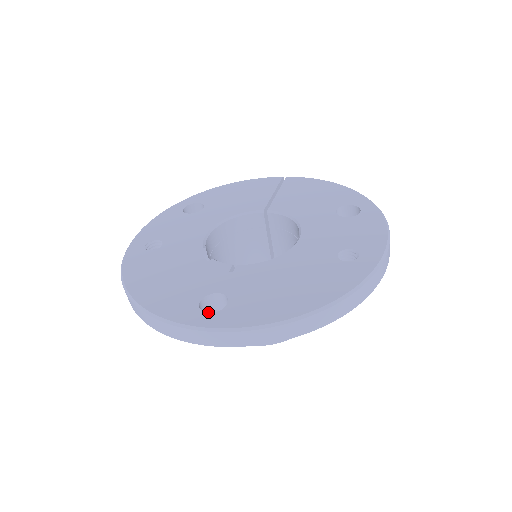
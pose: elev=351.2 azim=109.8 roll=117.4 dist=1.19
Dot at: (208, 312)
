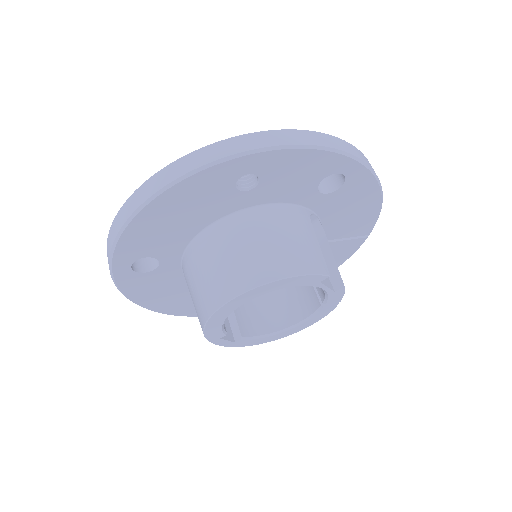
Dot at: (151, 268)
